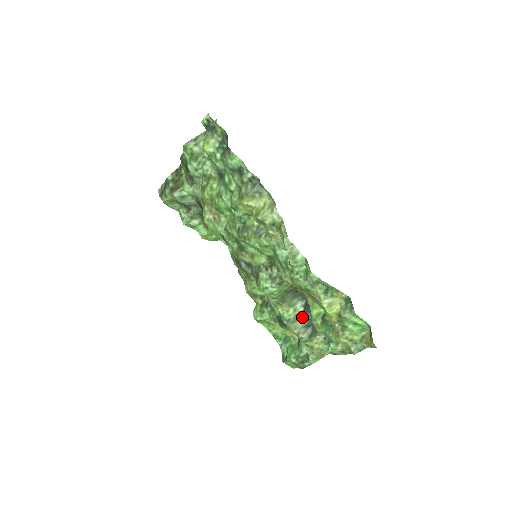
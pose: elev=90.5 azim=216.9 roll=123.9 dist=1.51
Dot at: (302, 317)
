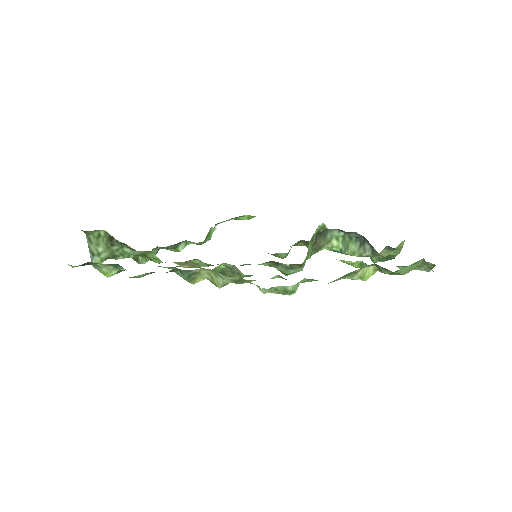
Dot at: (349, 239)
